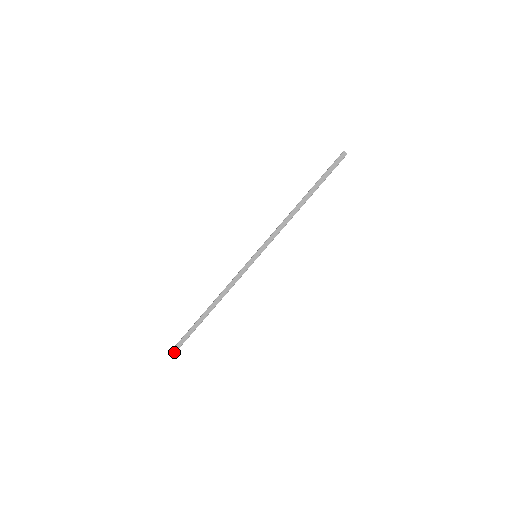
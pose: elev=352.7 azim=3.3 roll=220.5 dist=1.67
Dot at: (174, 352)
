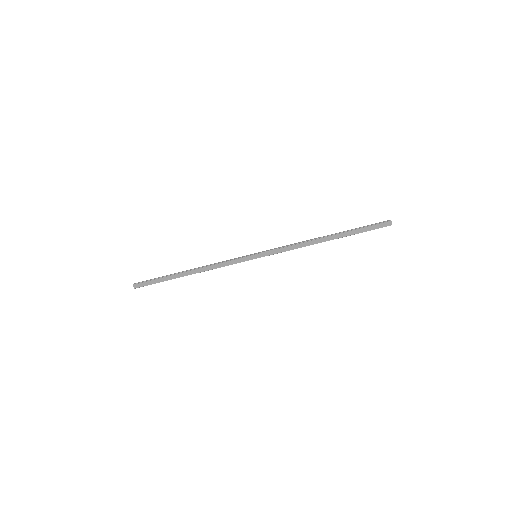
Dot at: (135, 287)
